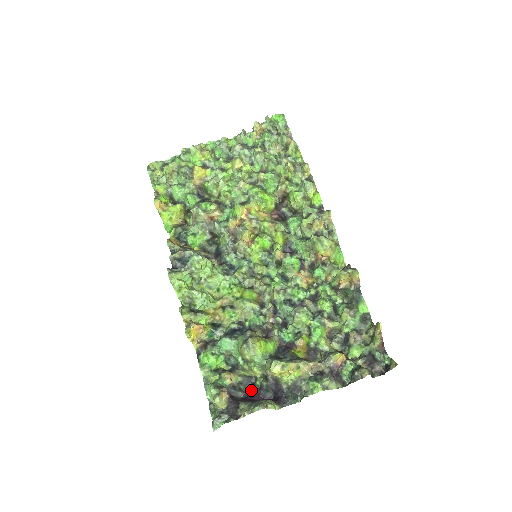
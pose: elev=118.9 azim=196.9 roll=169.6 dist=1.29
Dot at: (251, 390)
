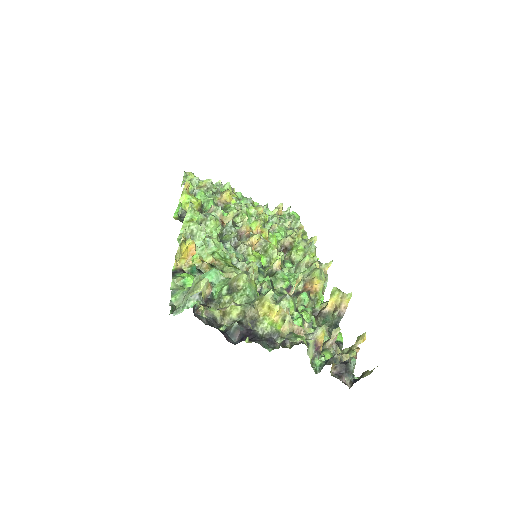
Dot at: (214, 327)
